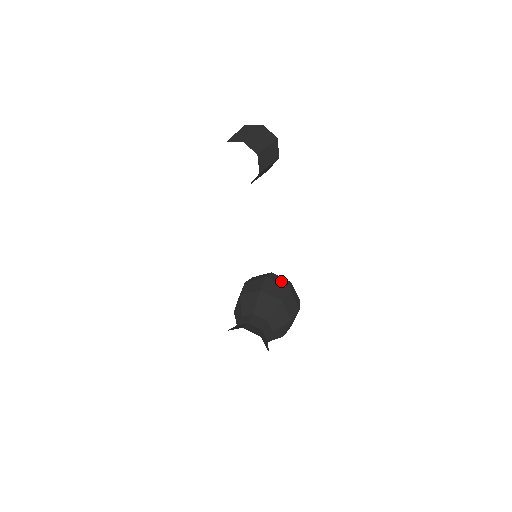
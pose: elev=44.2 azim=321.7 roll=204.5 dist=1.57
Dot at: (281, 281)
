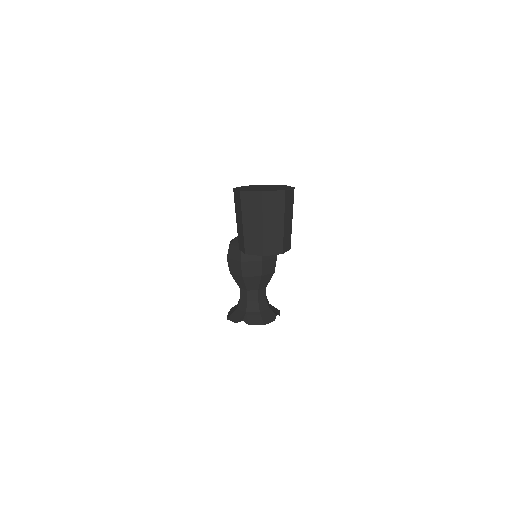
Dot at: occluded
